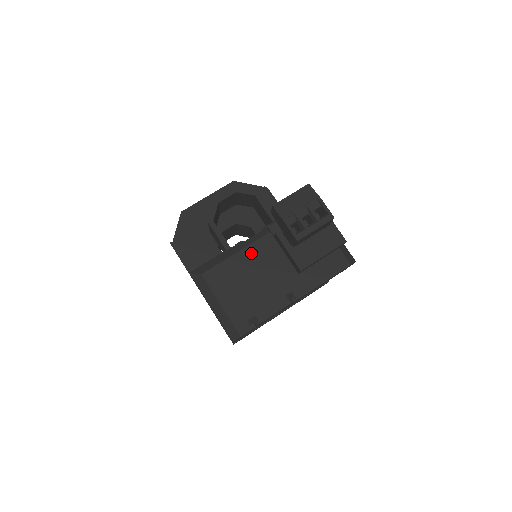
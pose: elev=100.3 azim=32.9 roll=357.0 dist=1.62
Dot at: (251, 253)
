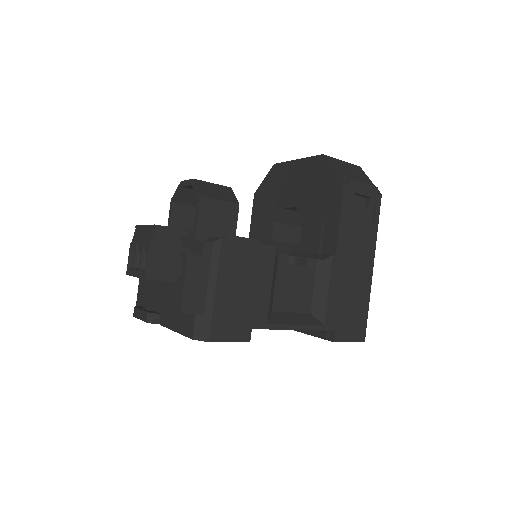
Dot at: occluded
